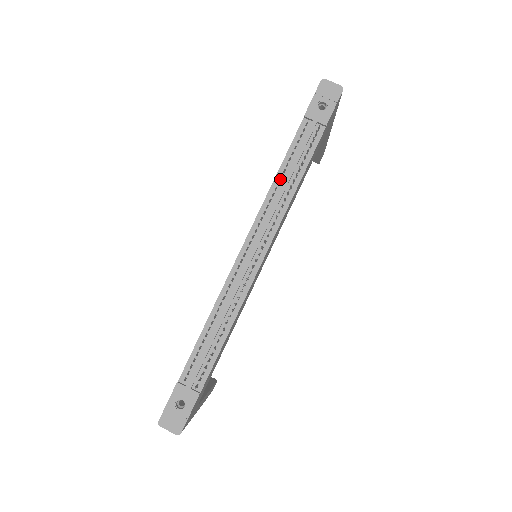
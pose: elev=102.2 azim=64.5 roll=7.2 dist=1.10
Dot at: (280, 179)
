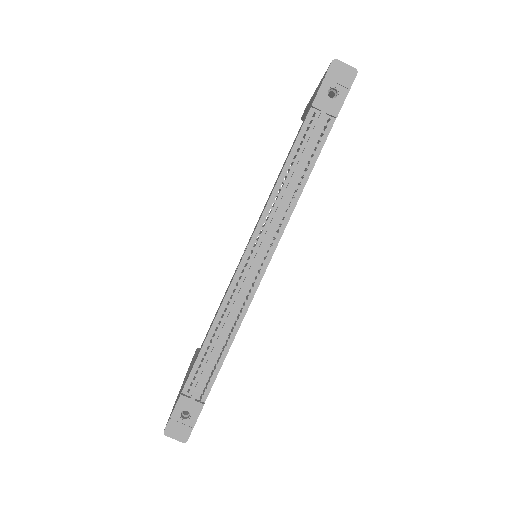
Dot at: (284, 180)
